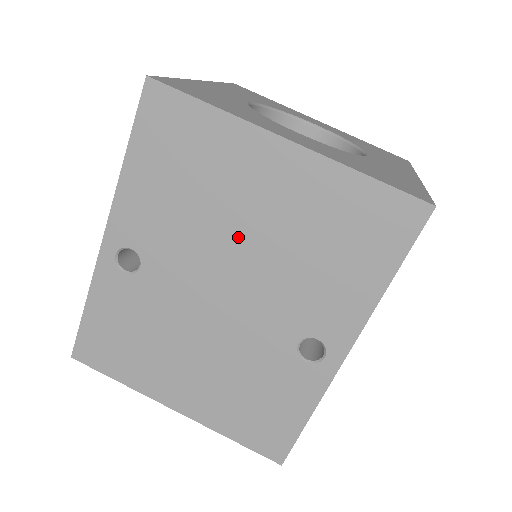
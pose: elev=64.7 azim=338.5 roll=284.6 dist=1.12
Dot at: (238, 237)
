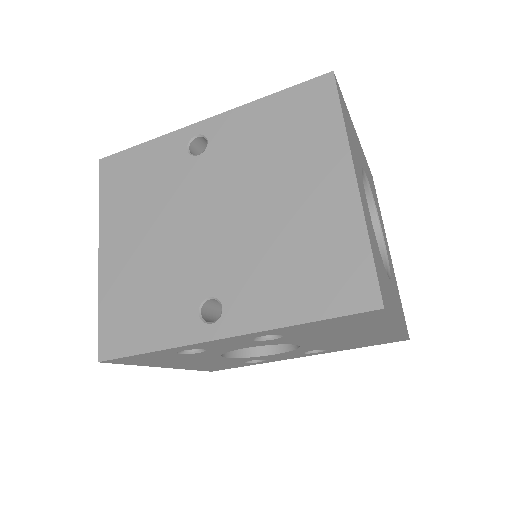
Dot at: (264, 198)
